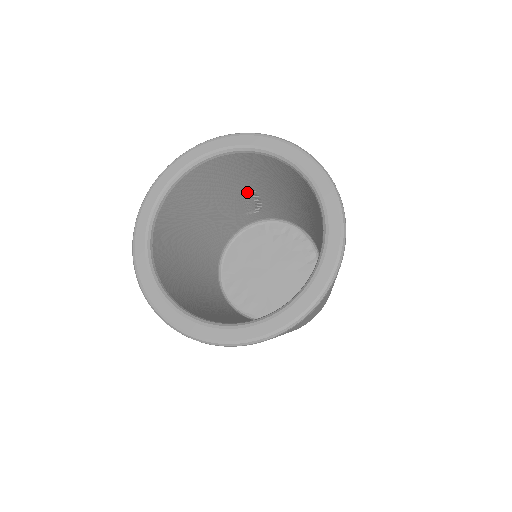
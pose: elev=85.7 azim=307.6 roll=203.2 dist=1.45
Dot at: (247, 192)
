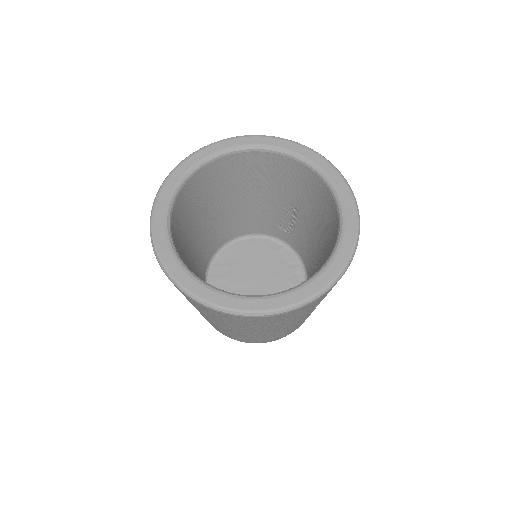
Dot at: (292, 208)
